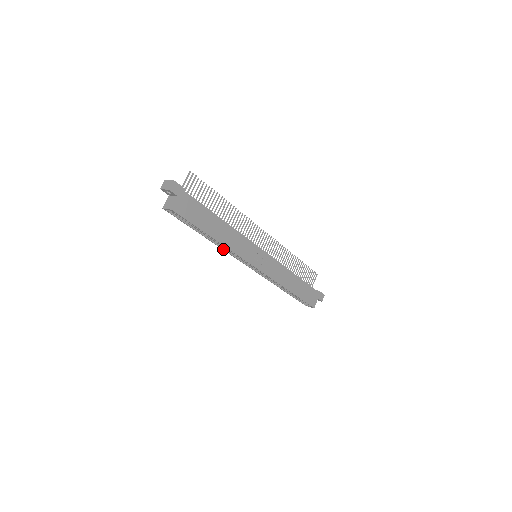
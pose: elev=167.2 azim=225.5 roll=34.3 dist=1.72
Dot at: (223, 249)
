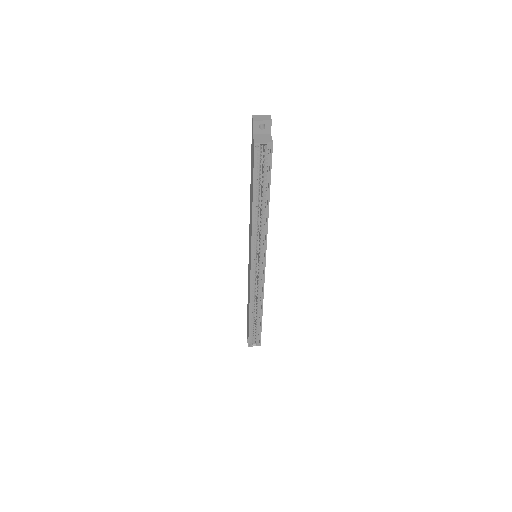
Dot at: (253, 230)
